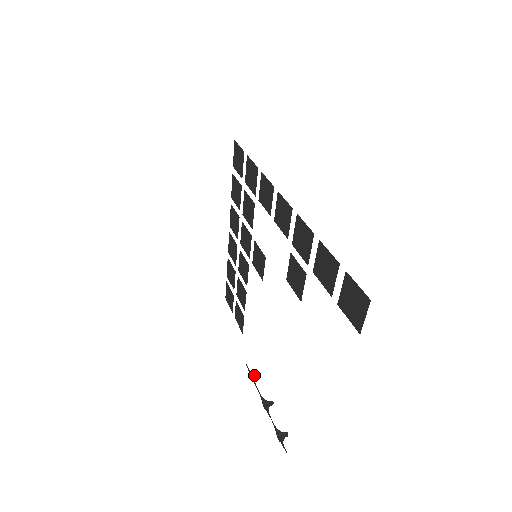
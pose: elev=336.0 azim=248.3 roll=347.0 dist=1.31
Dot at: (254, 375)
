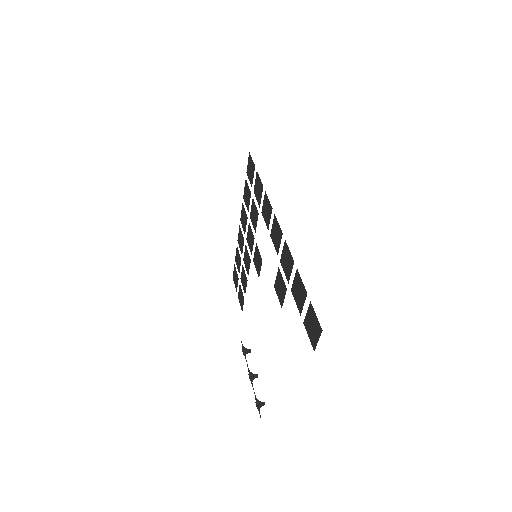
Dot at: (246, 350)
